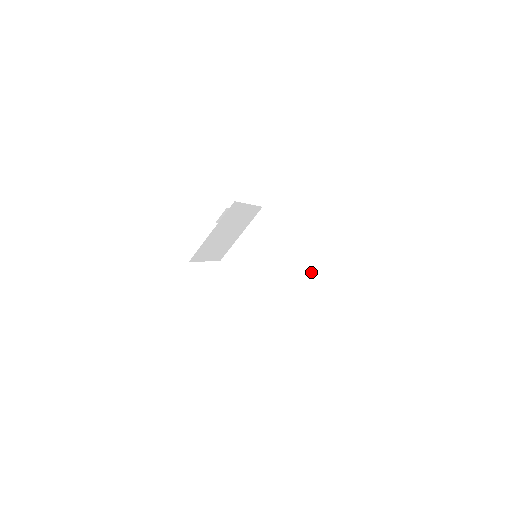
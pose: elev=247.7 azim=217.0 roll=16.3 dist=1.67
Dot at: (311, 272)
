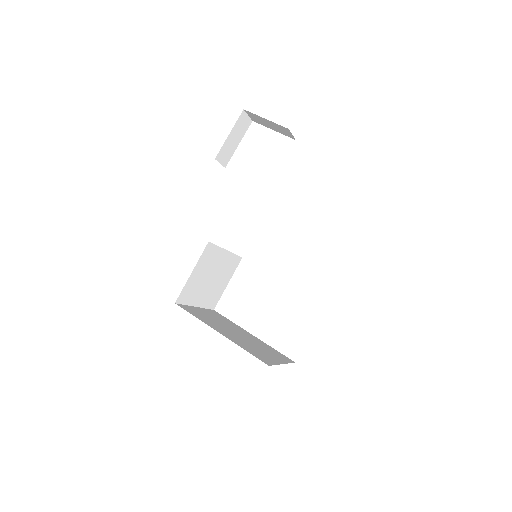
Dot at: occluded
